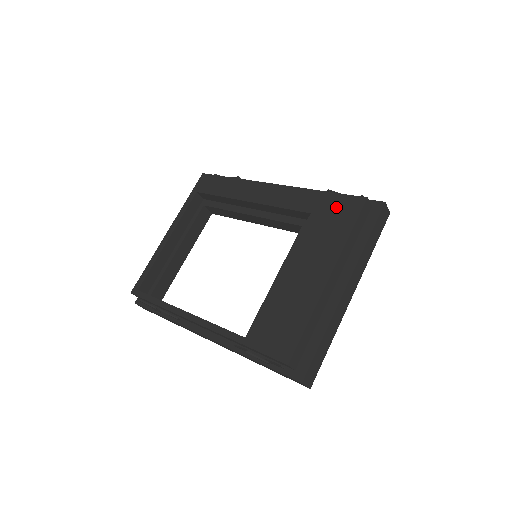
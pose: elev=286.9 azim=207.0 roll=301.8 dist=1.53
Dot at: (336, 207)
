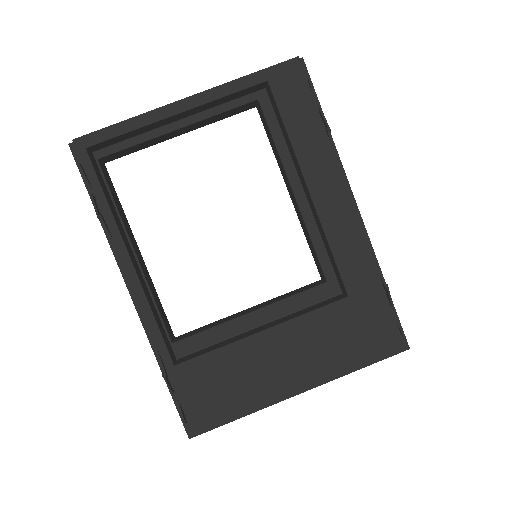
Dot at: (374, 320)
